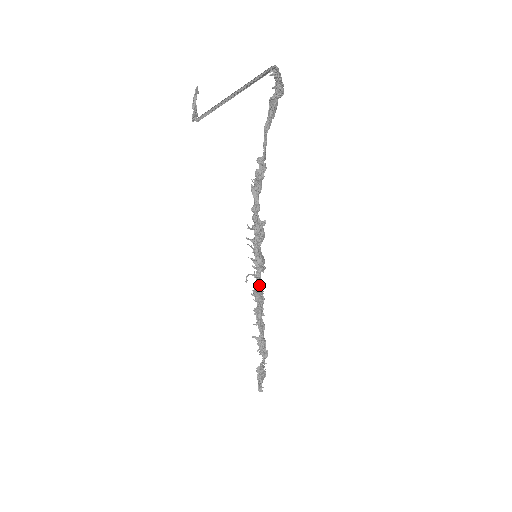
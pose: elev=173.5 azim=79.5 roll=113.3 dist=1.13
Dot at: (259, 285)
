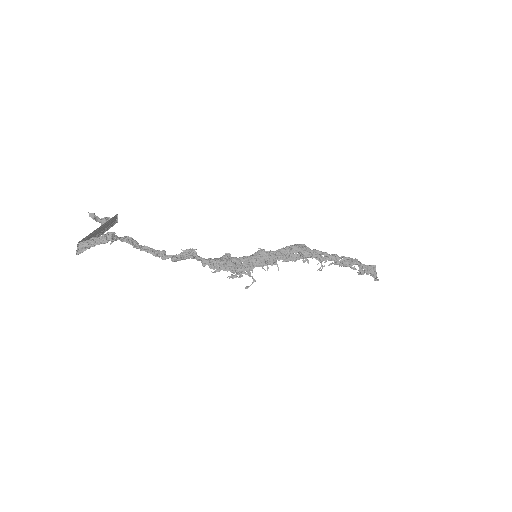
Dot at: (285, 259)
